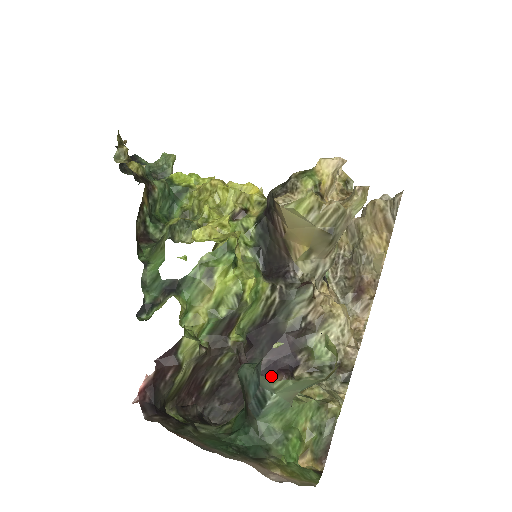
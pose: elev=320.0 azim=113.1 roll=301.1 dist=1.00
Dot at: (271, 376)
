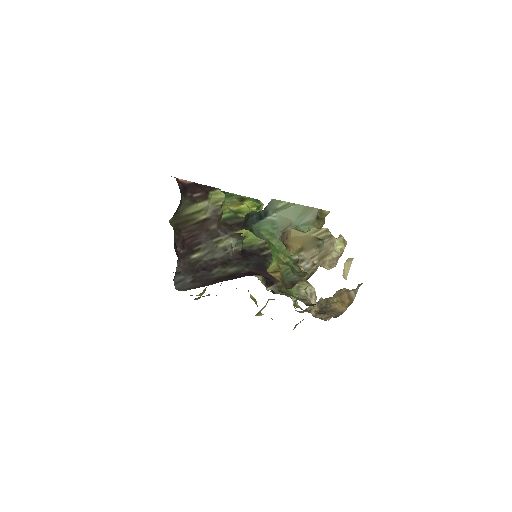
Dot at: (250, 275)
